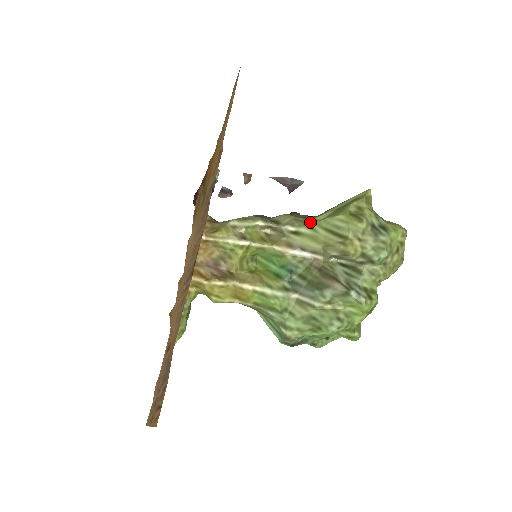
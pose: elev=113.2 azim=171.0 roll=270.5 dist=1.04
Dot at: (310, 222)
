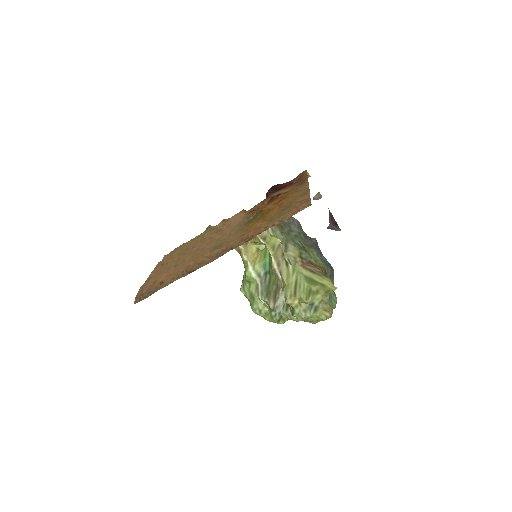
Dot at: (298, 267)
